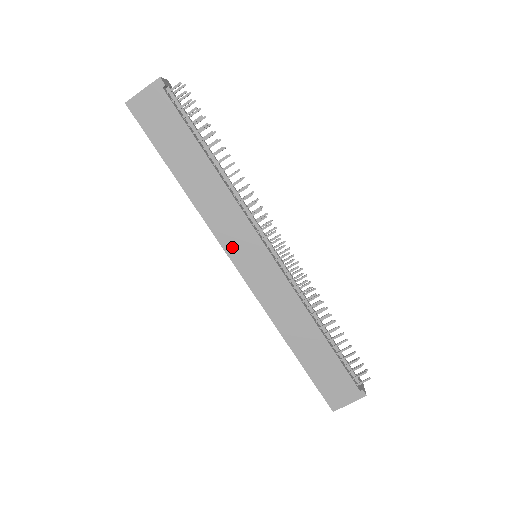
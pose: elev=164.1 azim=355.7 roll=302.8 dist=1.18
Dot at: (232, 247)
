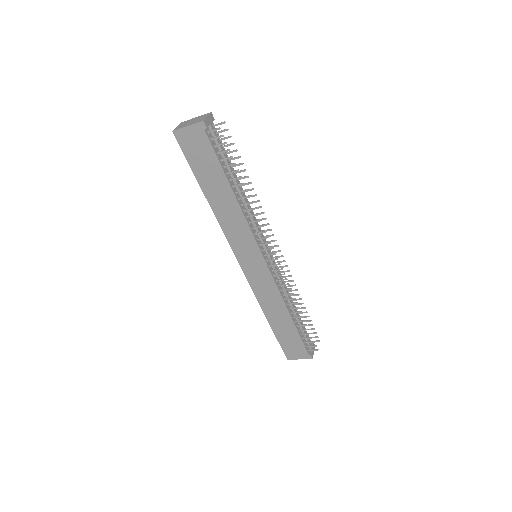
Dot at: (238, 250)
